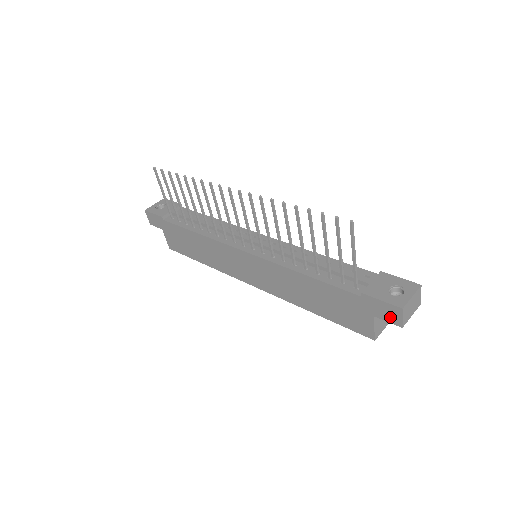
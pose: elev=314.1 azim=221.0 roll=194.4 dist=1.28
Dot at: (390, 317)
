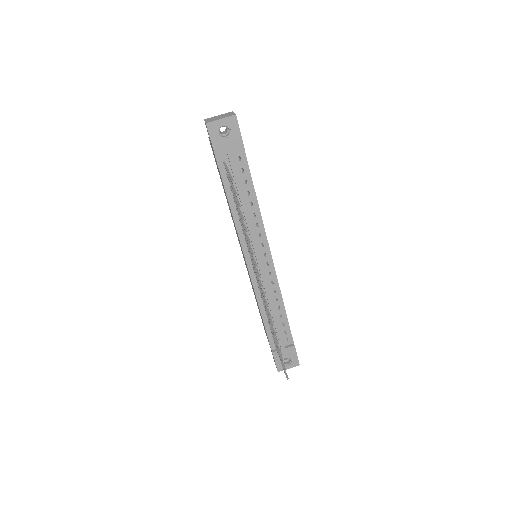
Dot at: occluded
